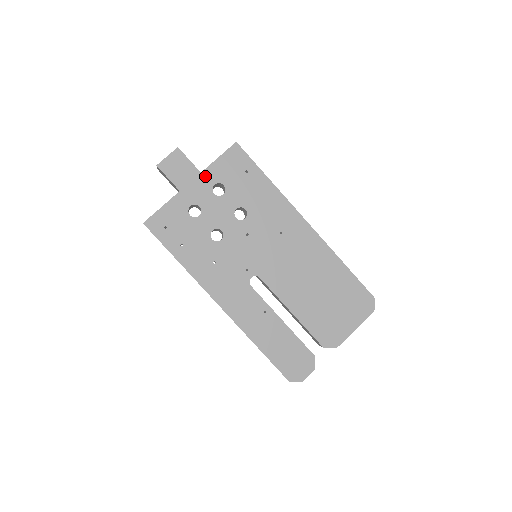
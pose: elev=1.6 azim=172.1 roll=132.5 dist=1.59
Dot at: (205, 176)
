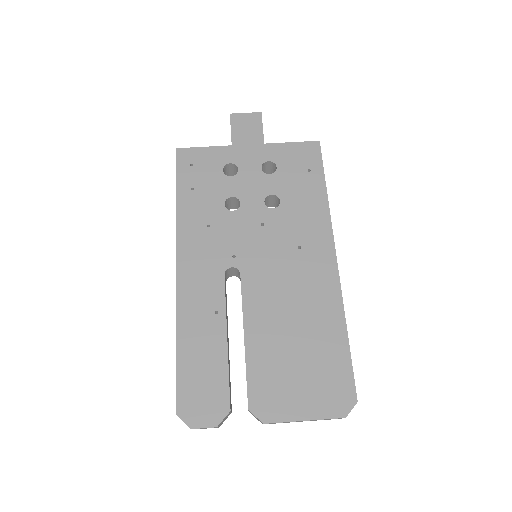
Dot at: (266, 149)
